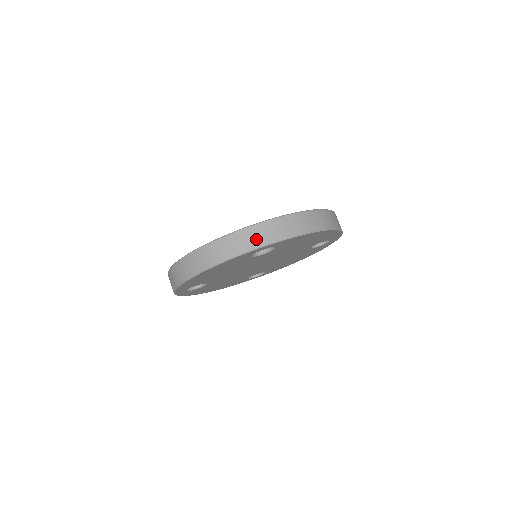
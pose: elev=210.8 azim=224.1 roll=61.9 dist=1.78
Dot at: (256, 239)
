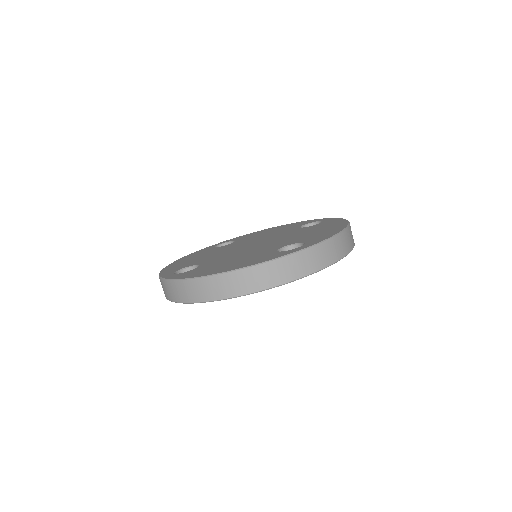
Dot at: (305, 266)
